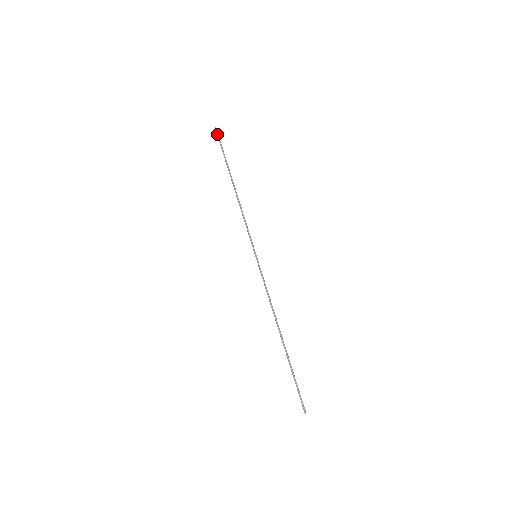
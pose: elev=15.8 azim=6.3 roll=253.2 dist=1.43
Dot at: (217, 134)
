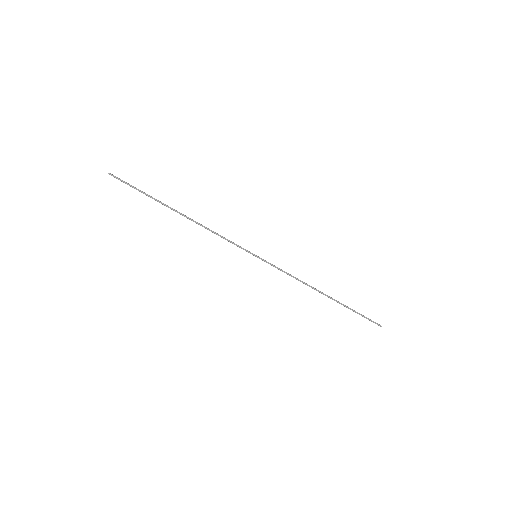
Dot at: (118, 178)
